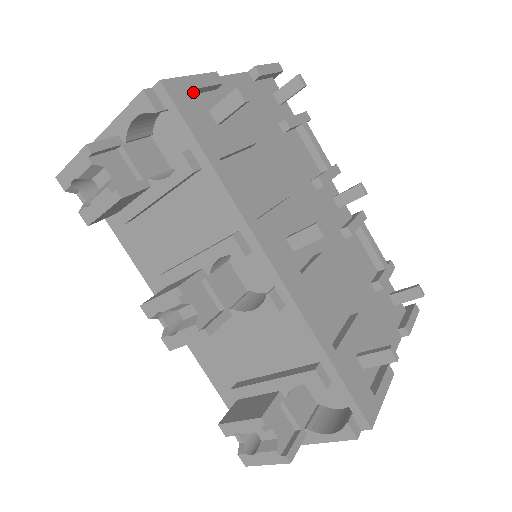
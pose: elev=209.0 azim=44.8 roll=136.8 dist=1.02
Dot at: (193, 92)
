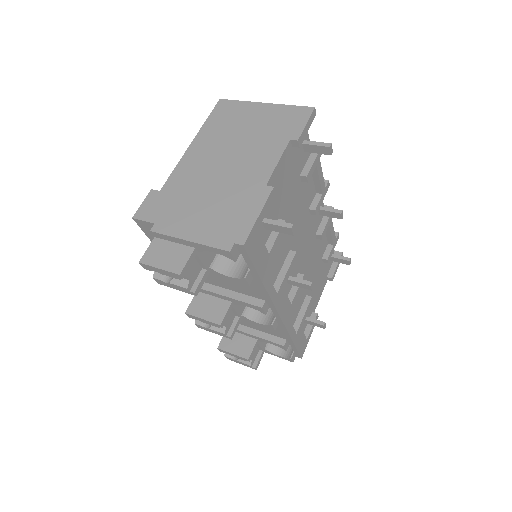
Dot at: occluded
